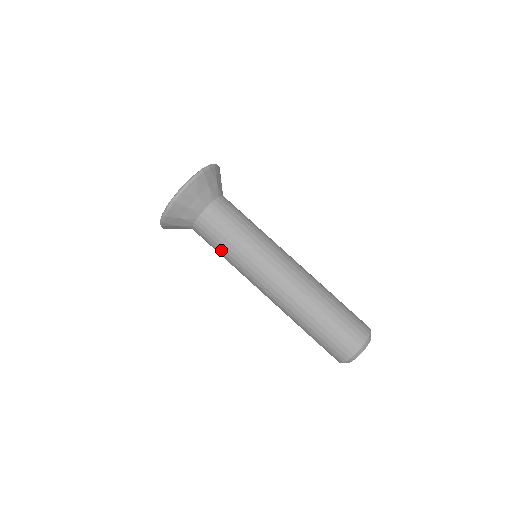
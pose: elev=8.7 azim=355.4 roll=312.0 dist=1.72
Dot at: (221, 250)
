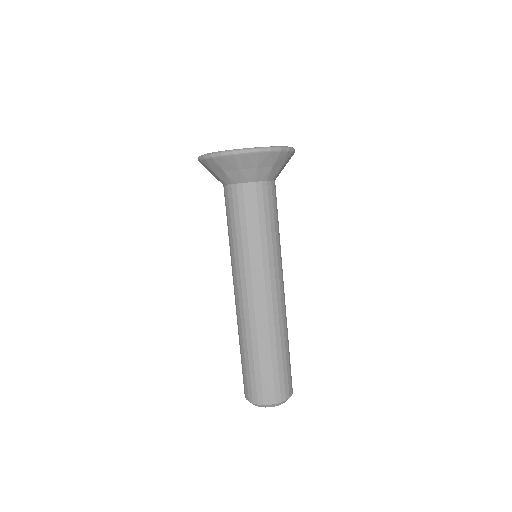
Dot at: (233, 228)
